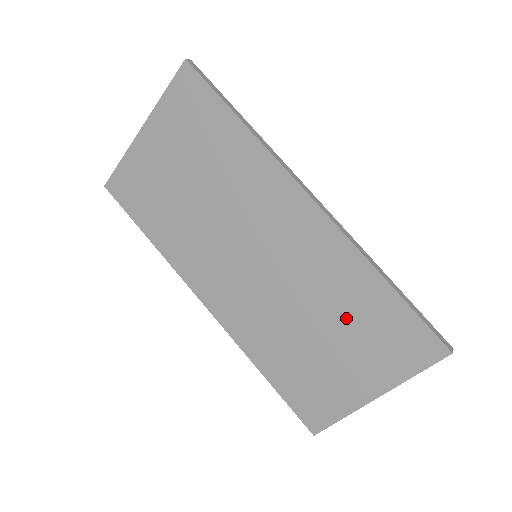
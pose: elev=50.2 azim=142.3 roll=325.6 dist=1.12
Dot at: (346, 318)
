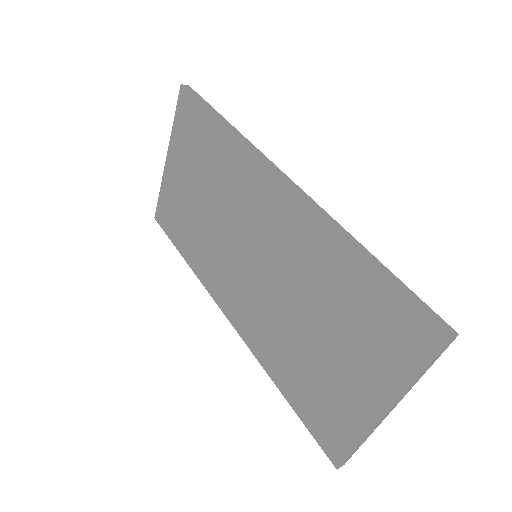
Dot at: (334, 309)
